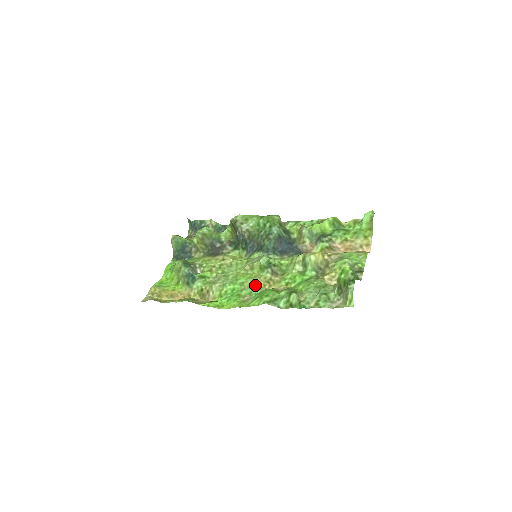
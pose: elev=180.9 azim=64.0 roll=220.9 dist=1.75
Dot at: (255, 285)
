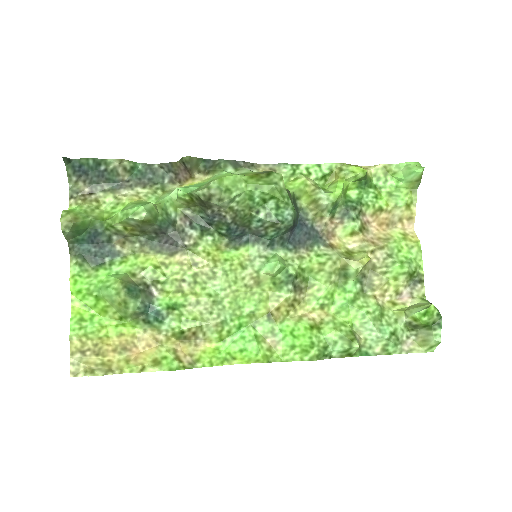
Dot at: (274, 314)
